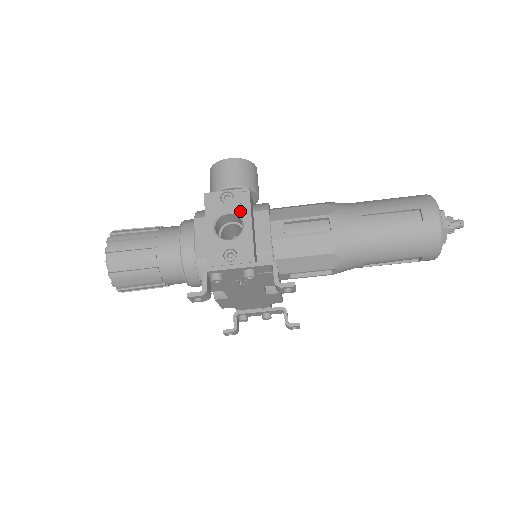
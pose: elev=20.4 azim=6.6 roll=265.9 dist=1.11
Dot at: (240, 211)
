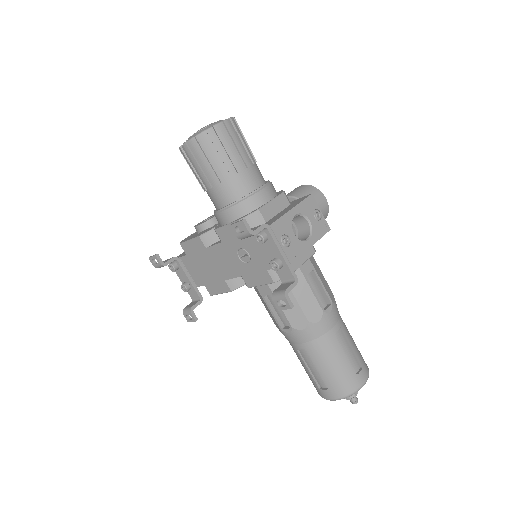
Dot at: (315, 231)
